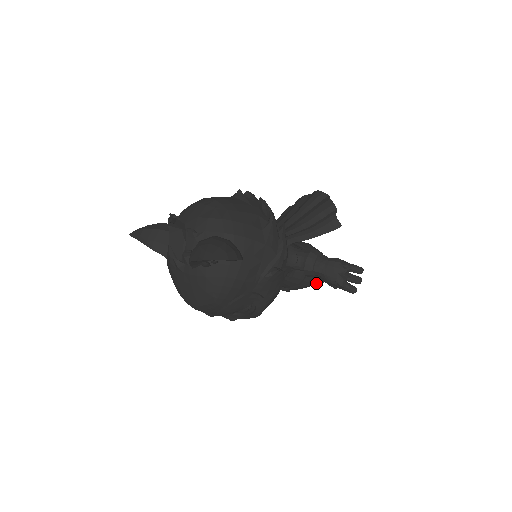
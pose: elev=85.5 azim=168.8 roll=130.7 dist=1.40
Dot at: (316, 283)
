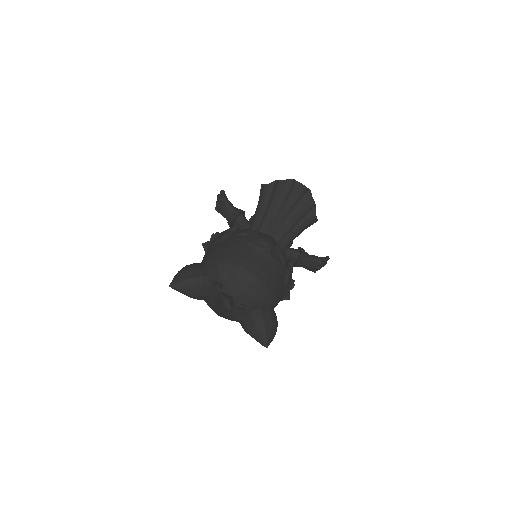
Dot at: occluded
